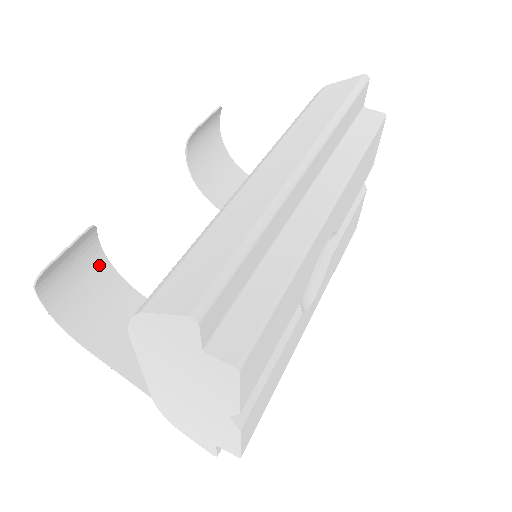
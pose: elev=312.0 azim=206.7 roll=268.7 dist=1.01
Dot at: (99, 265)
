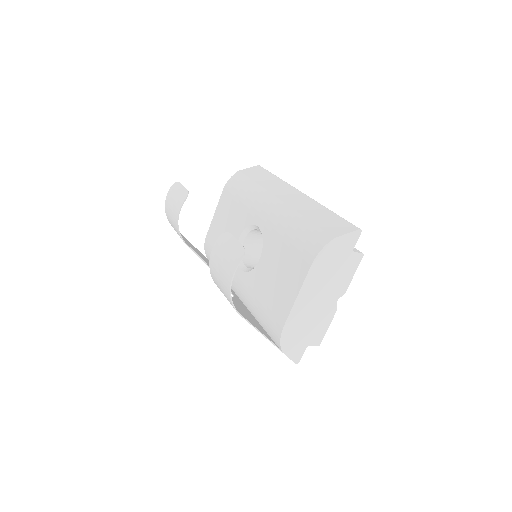
Dot at: (213, 265)
